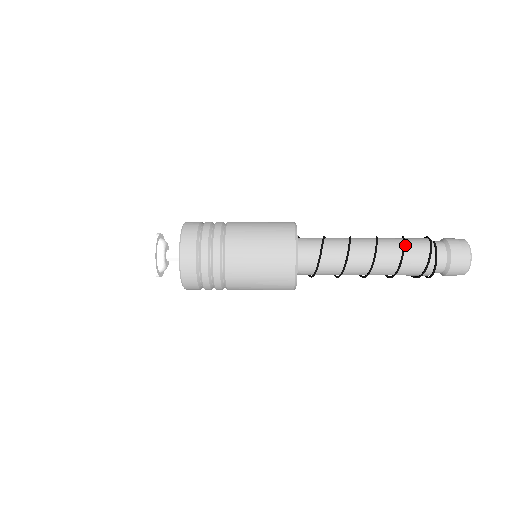
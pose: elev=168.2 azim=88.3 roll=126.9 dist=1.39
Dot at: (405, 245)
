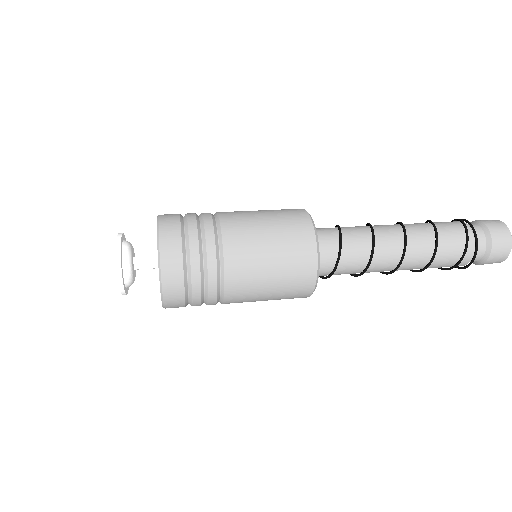
Dot at: (432, 223)
